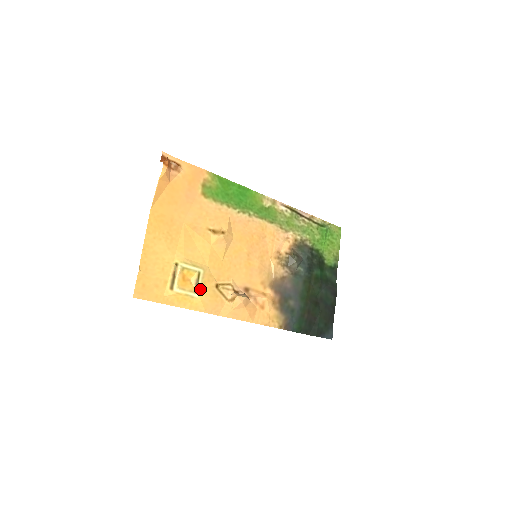
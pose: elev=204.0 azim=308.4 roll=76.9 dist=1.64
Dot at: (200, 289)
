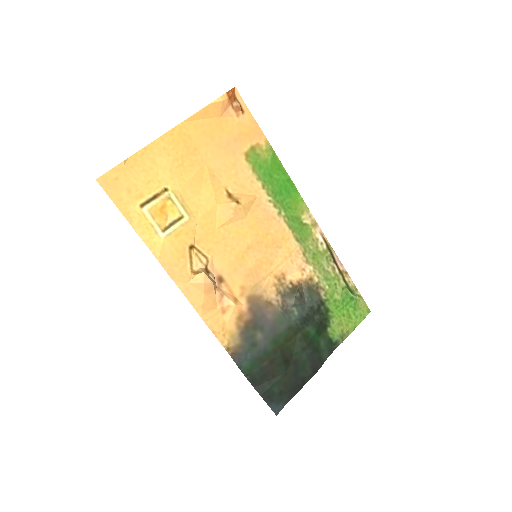
Dot at: (171, 232)
